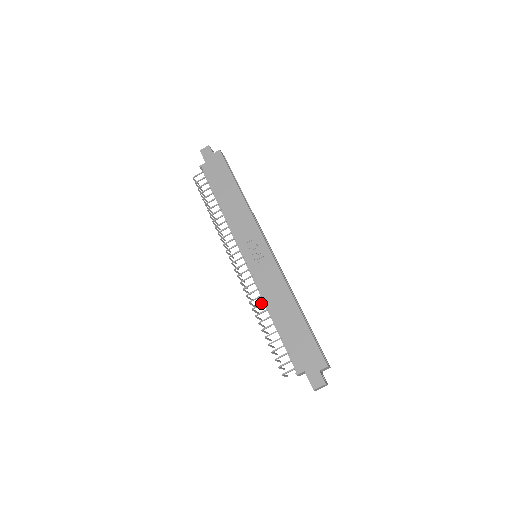
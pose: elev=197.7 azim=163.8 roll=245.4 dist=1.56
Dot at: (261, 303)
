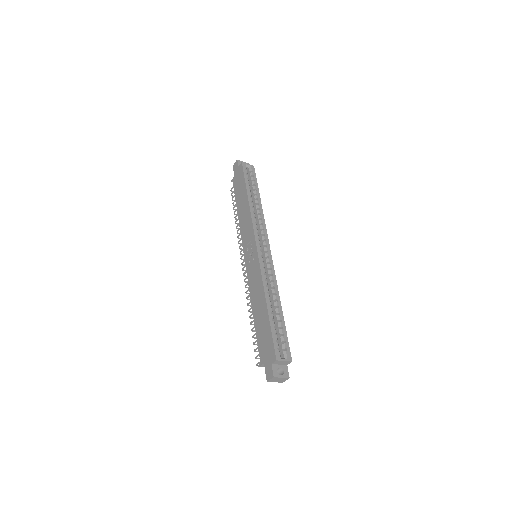
Dot at: occluded
